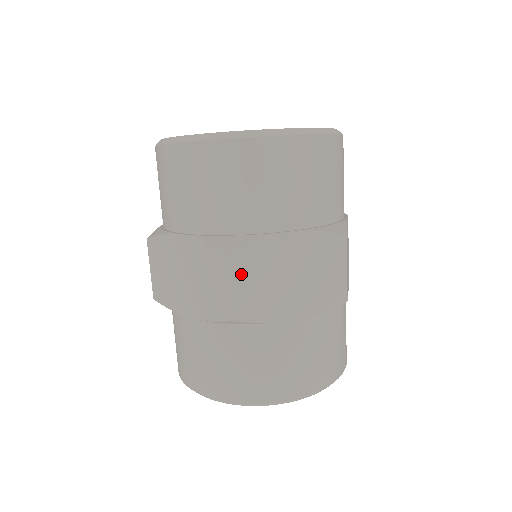
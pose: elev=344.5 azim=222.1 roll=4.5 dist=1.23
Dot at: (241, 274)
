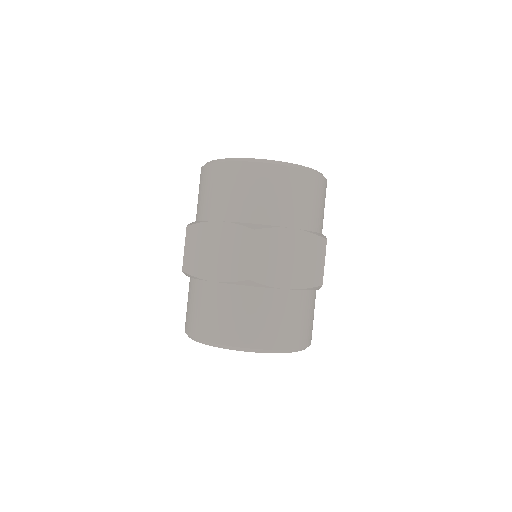
Dot at: (192, 243)
